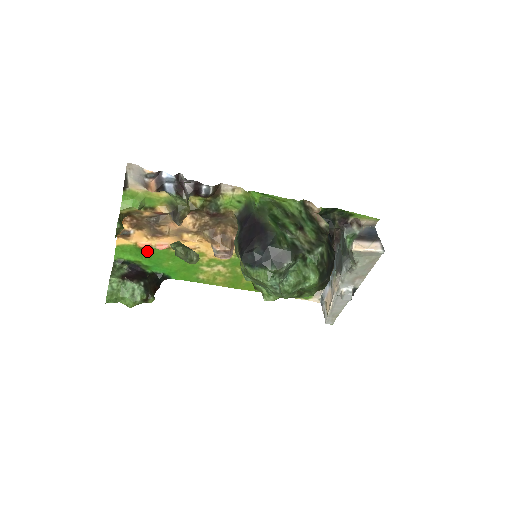
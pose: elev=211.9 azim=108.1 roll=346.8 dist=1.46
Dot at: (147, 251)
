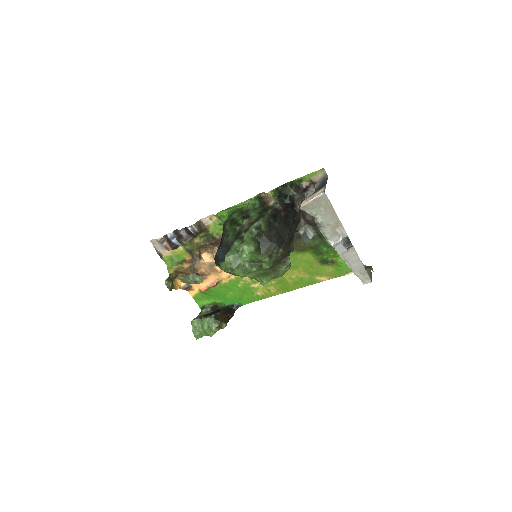
Dot at: (211, 292)
